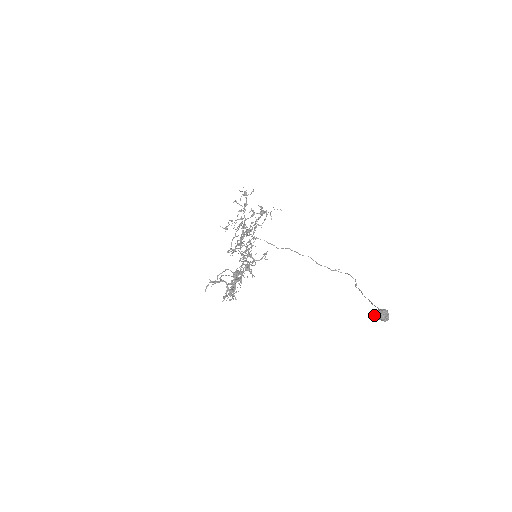
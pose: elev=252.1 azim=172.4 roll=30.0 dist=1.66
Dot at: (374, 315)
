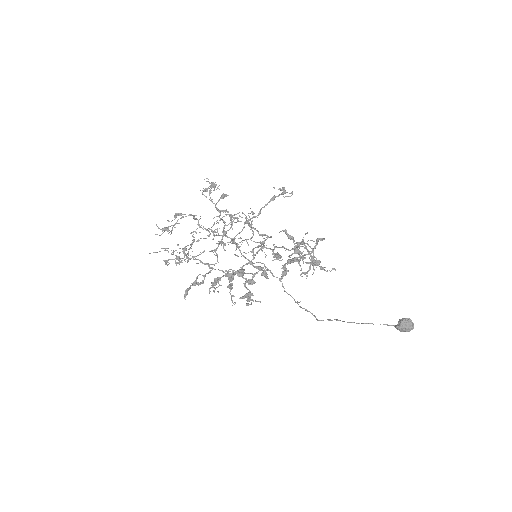
Dot at: (402, 324)
